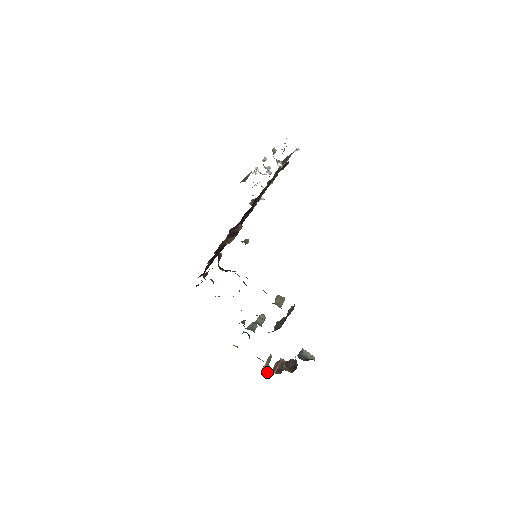
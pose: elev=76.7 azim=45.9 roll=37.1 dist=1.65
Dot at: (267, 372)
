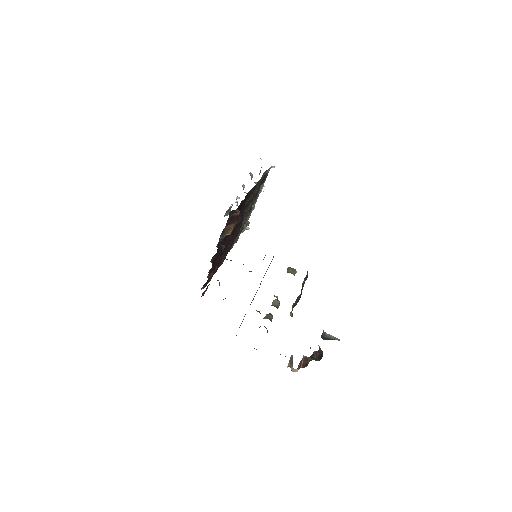
Dot at: (292, 371)
